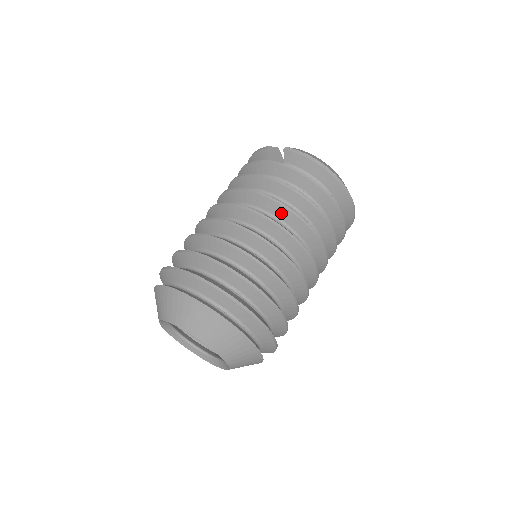
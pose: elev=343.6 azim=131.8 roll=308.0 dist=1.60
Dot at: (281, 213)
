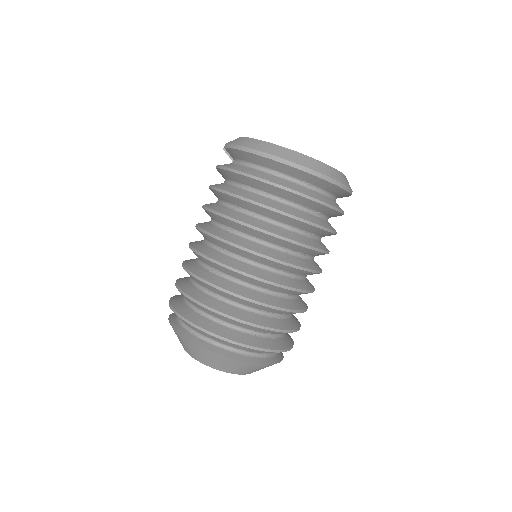
Dot at: (223, 221)
